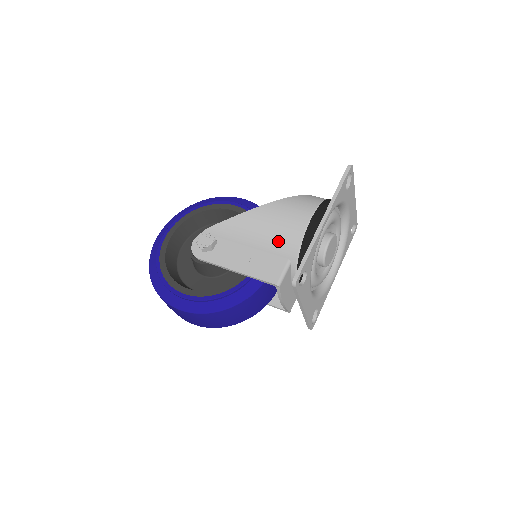
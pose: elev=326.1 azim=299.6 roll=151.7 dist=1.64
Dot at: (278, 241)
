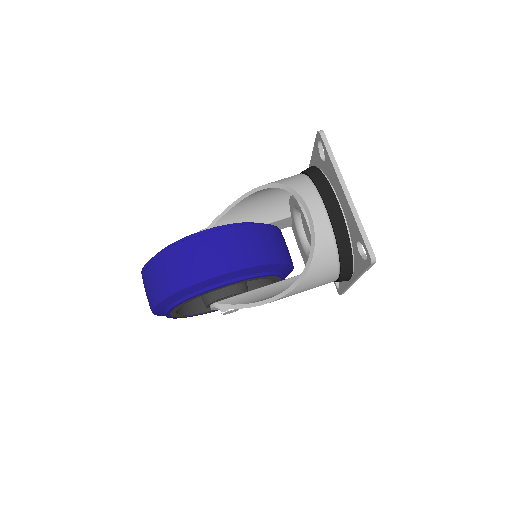
Dot at: occluded
